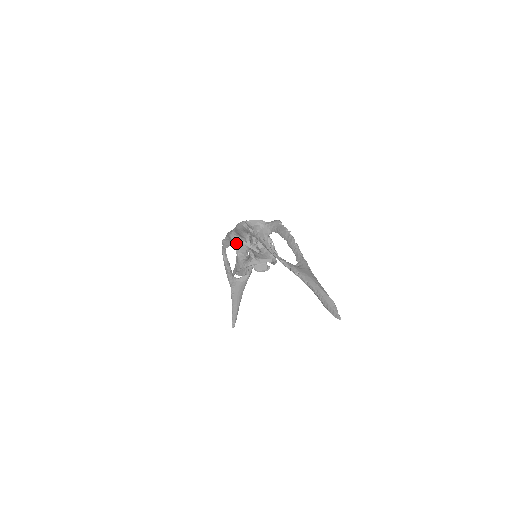
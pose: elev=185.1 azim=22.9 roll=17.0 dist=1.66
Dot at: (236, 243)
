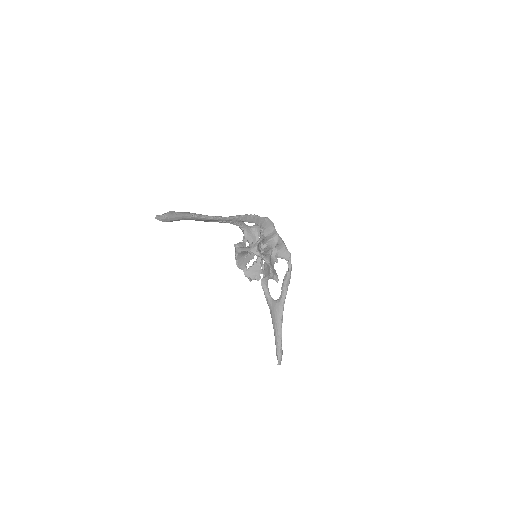
Dot at: occluded
